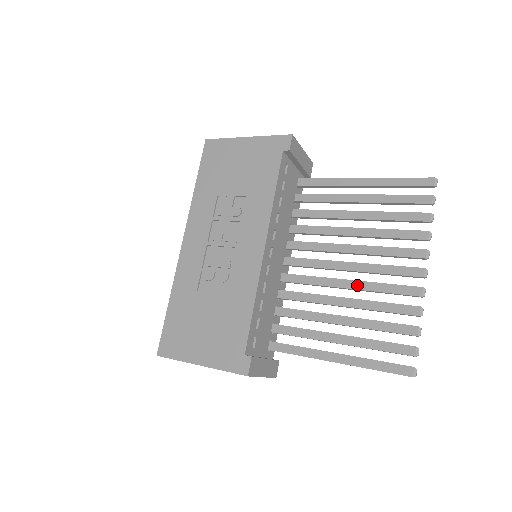
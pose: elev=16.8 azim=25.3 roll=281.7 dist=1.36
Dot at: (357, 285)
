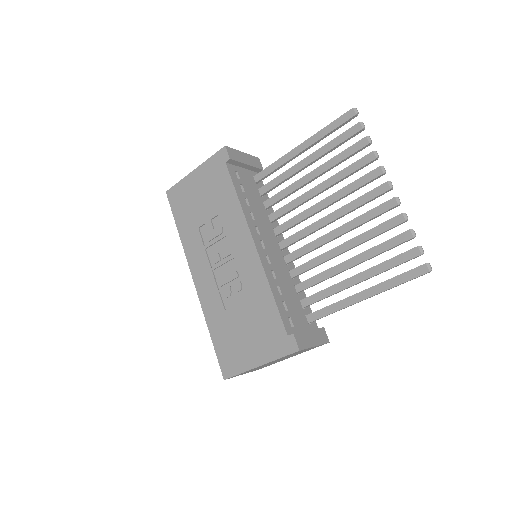
Dot at: (345, 228)
